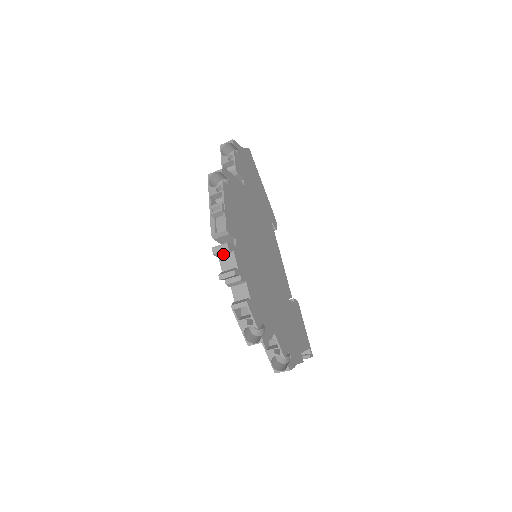
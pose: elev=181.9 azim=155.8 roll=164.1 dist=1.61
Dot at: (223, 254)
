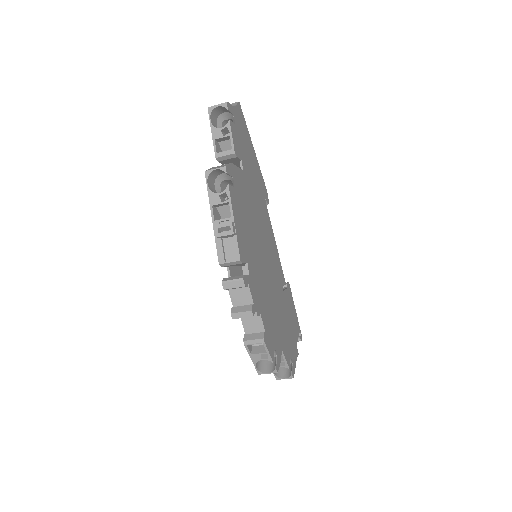
Dot at: (235, 288)
